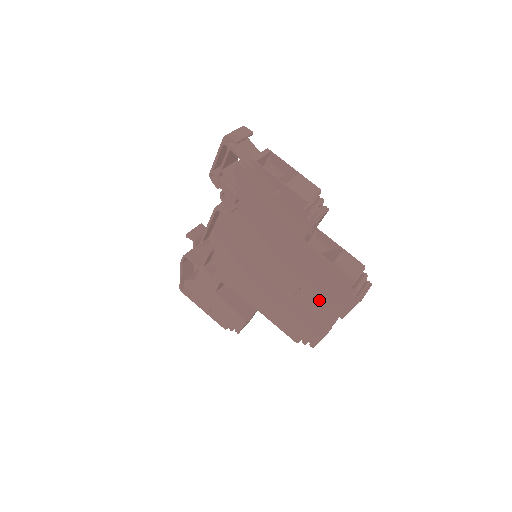
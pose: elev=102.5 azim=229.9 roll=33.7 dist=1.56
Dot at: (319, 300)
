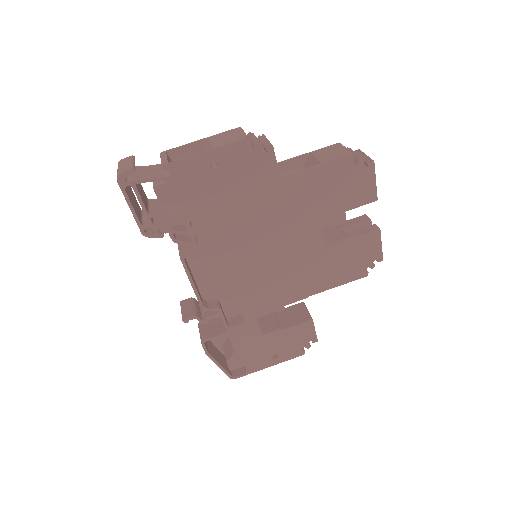
Dot at: (345, 211)
